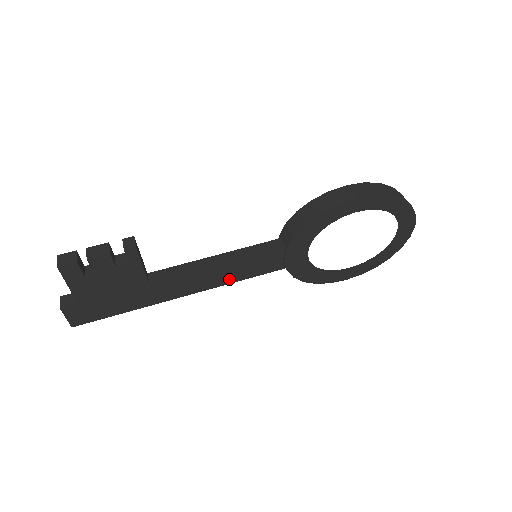
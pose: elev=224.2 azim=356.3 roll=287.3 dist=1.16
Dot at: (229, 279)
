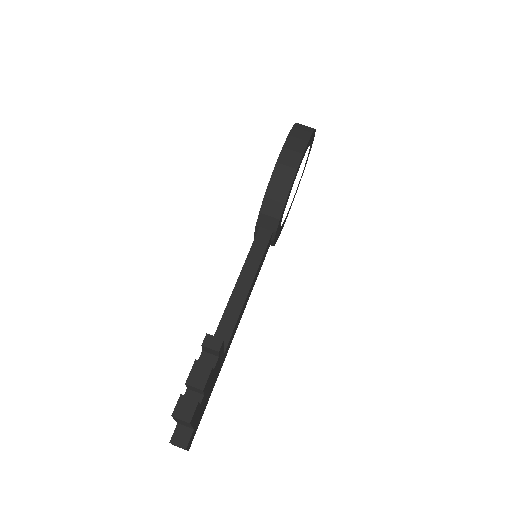
Dot at: (251, 291)
